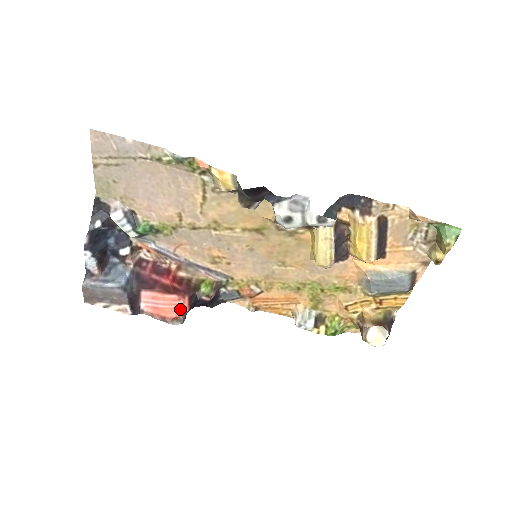
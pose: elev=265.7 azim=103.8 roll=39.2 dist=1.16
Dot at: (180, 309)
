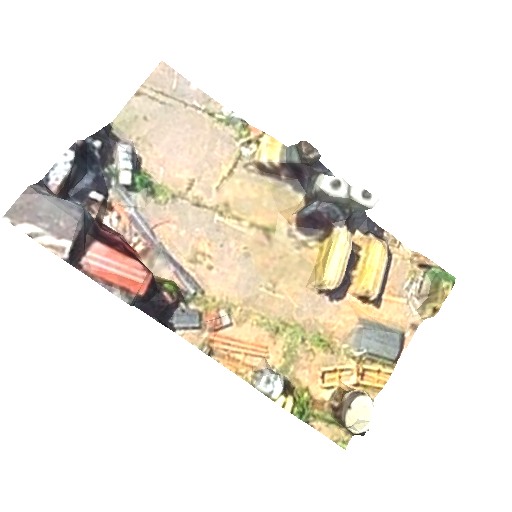
Dot at: (138, 283)
